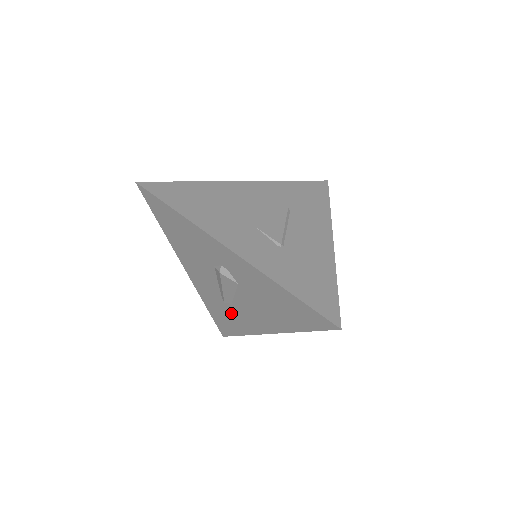
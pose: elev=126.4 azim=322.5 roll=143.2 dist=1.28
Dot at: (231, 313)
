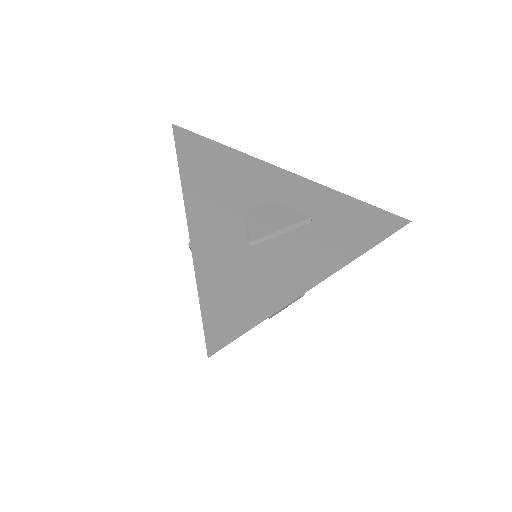
Dot at: occluded
